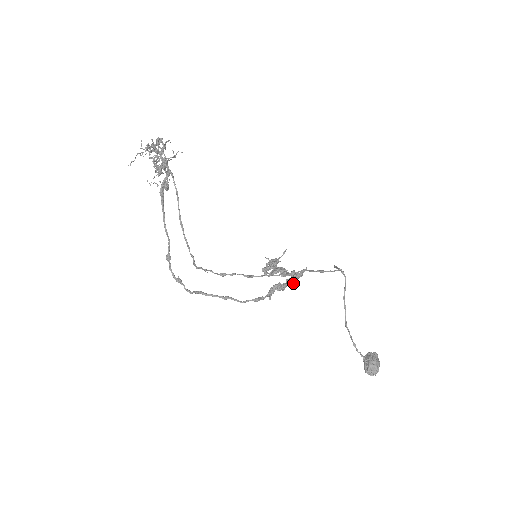
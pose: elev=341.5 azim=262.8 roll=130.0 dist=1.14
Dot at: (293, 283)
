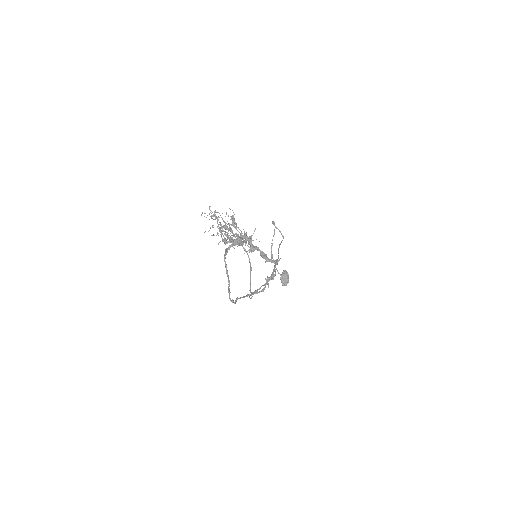
Dot at: (274, 268)
